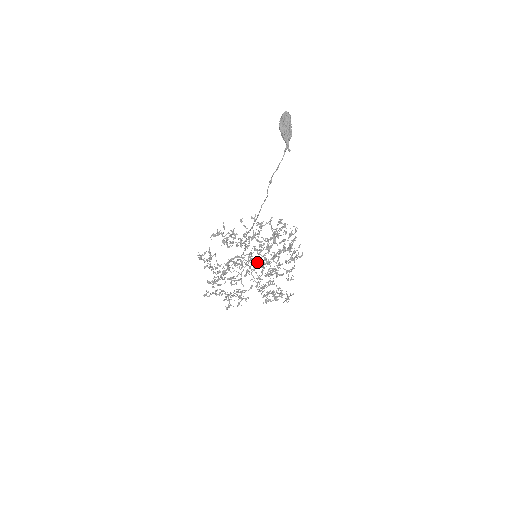
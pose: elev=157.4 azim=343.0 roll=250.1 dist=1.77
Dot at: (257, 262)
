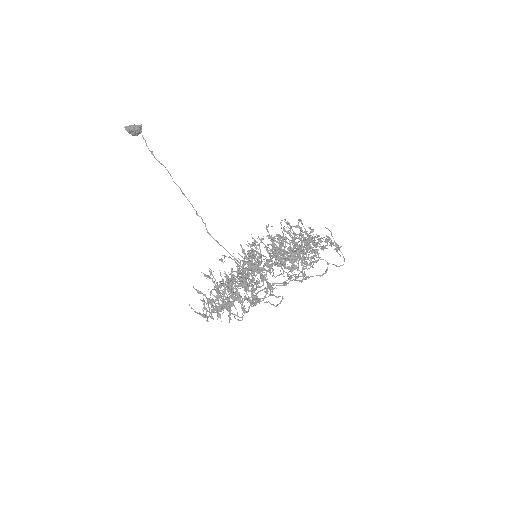
Dot at: occluded
